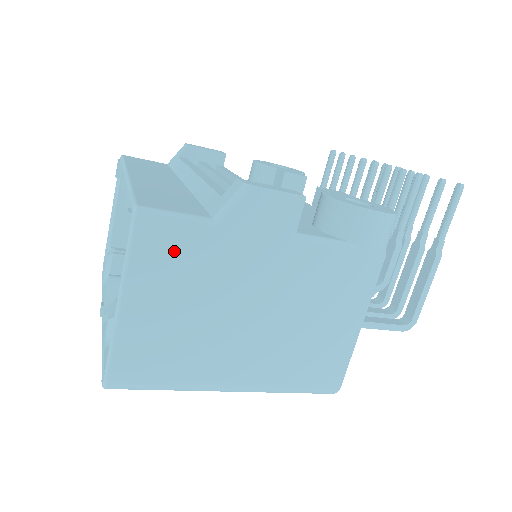
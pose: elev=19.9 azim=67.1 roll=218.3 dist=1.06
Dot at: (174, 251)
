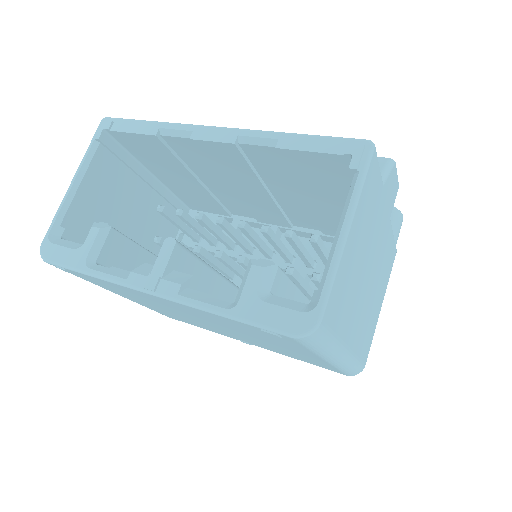
Dot at: (372, 194)
